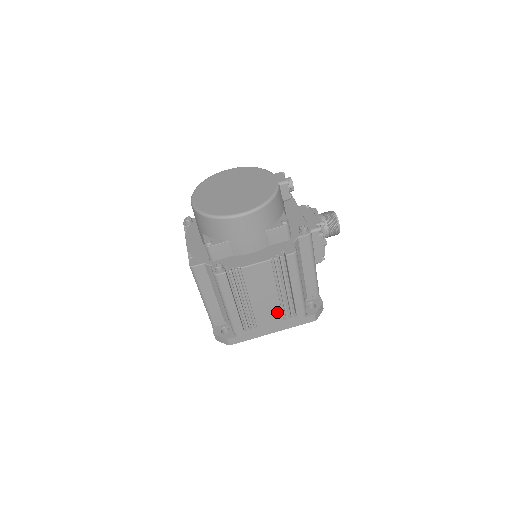
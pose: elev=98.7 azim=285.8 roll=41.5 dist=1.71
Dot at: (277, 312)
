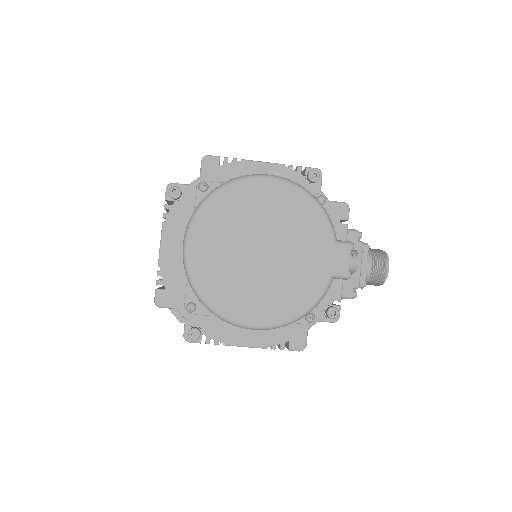
Dot at: occluded
